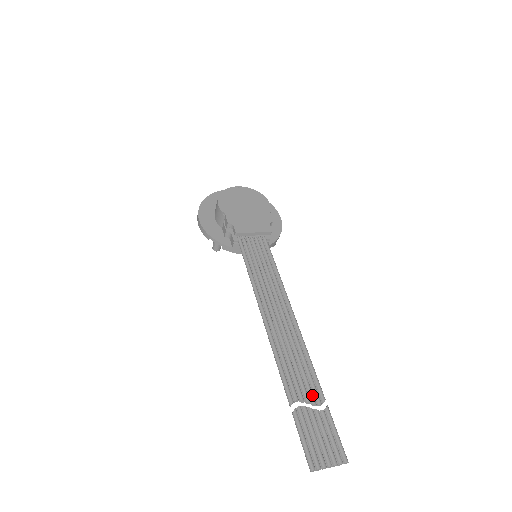
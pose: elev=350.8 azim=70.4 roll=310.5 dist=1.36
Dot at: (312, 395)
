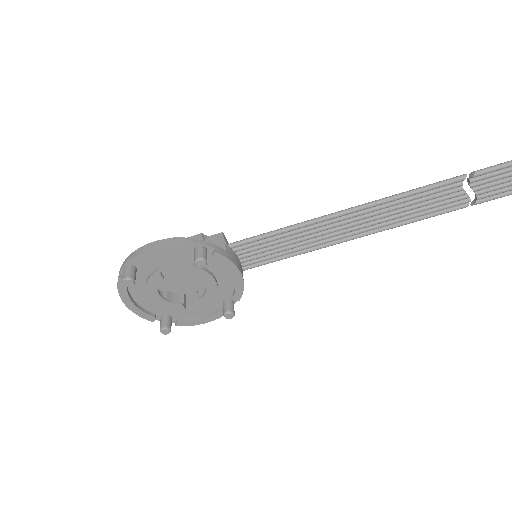
Dot at: (457, 196)
